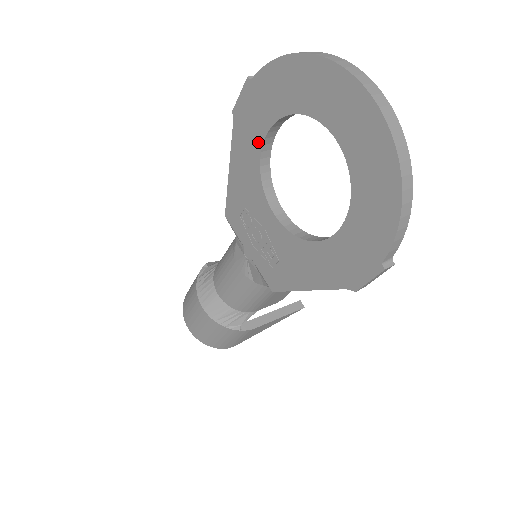
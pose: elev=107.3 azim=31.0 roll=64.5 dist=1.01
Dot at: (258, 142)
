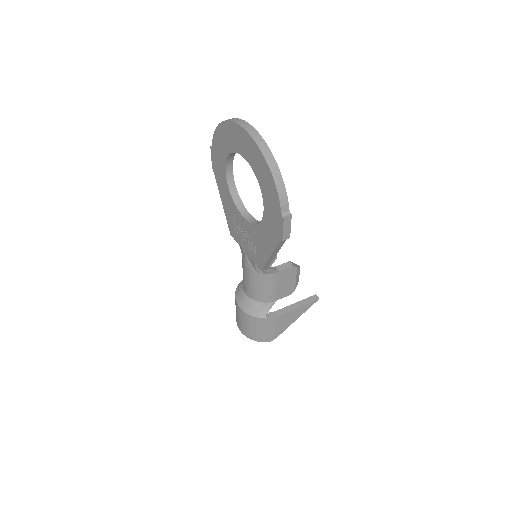
Dot at: (225, 179)
